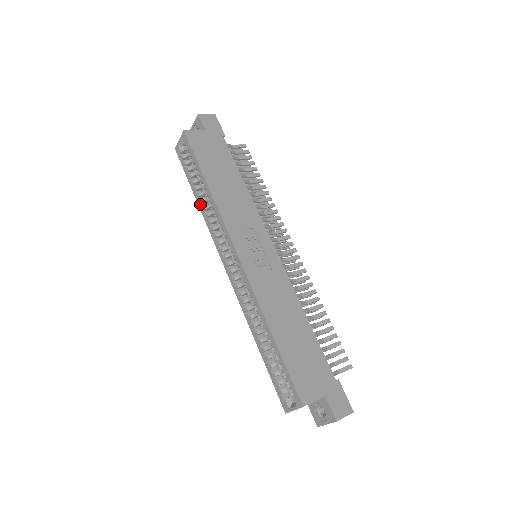
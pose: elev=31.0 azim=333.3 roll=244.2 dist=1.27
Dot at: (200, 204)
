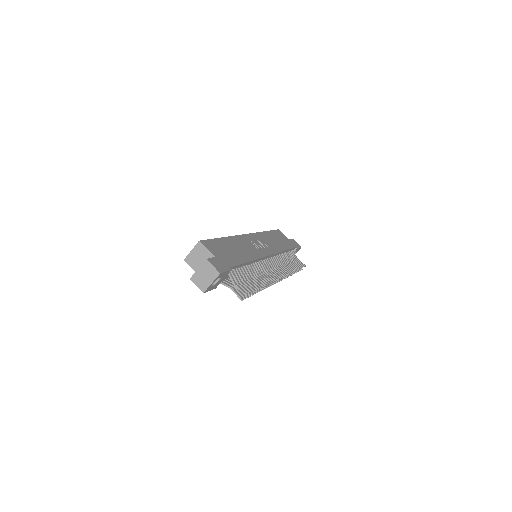
Dot at: occluded
